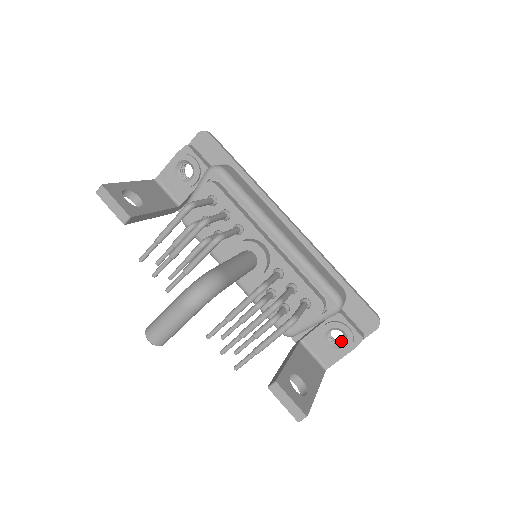
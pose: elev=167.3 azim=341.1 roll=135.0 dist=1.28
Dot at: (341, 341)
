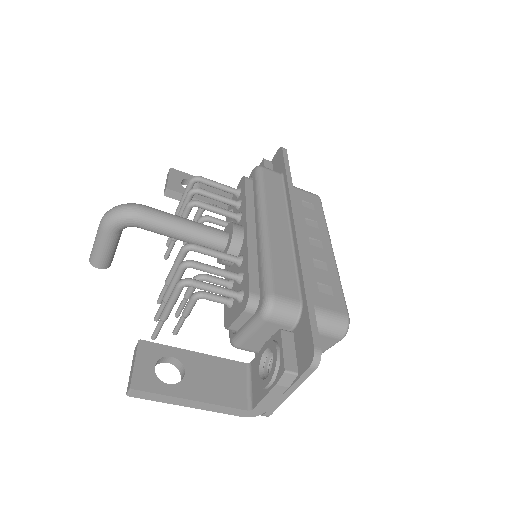
Dot at: occluded
